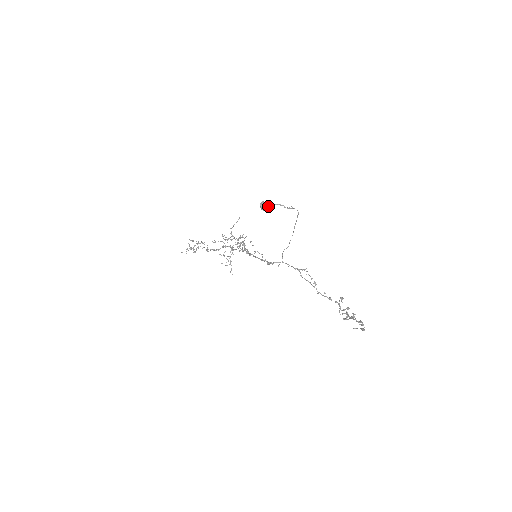
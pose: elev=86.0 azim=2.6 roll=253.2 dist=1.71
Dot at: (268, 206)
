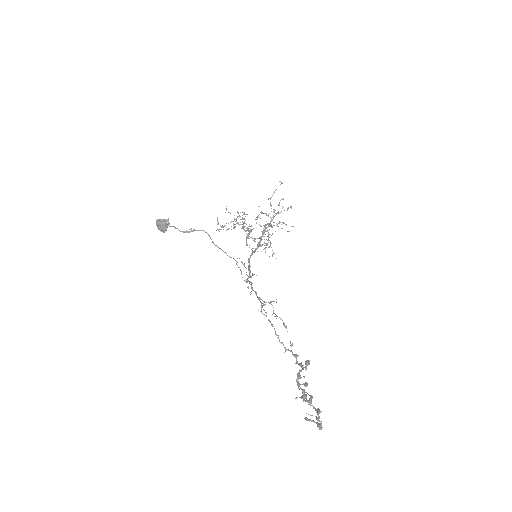
Dot at: (163, 227)
